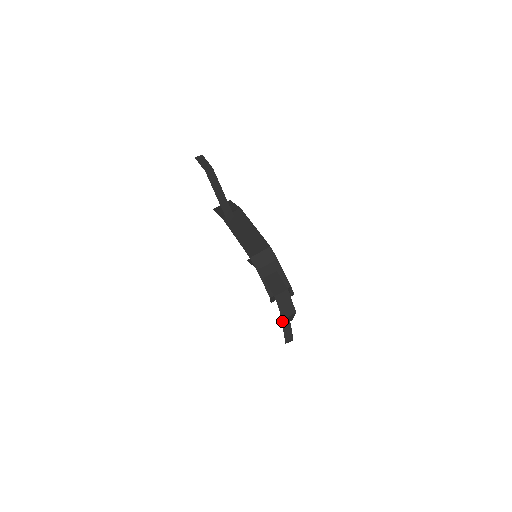
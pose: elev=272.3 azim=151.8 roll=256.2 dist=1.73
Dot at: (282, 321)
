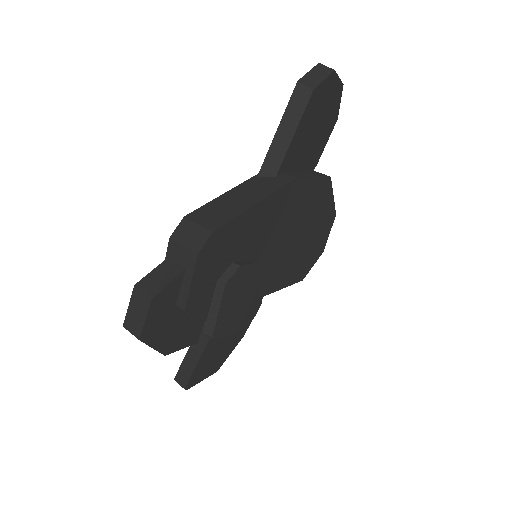
Dot at: occluded
